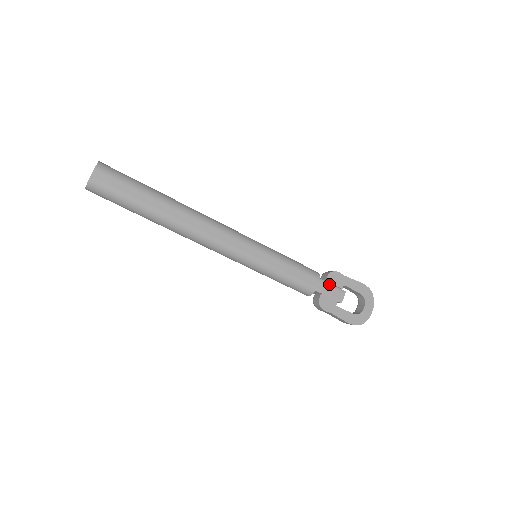
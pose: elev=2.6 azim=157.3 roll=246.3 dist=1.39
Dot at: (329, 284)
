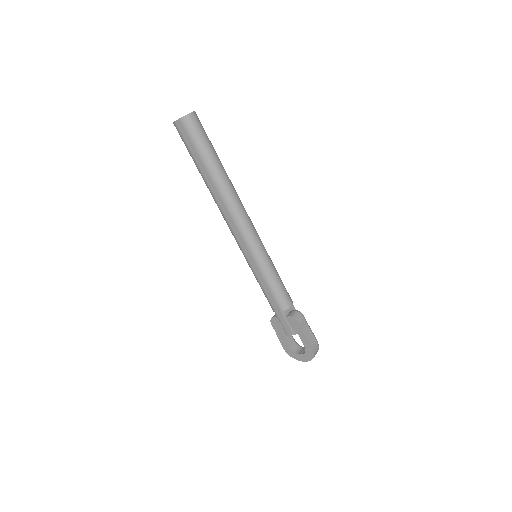
Dot at: (287, 320)
